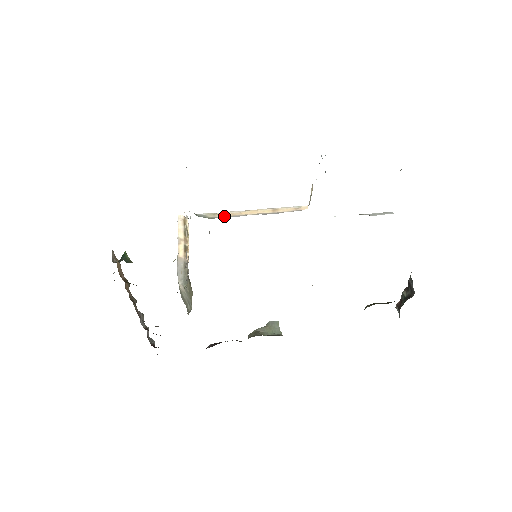
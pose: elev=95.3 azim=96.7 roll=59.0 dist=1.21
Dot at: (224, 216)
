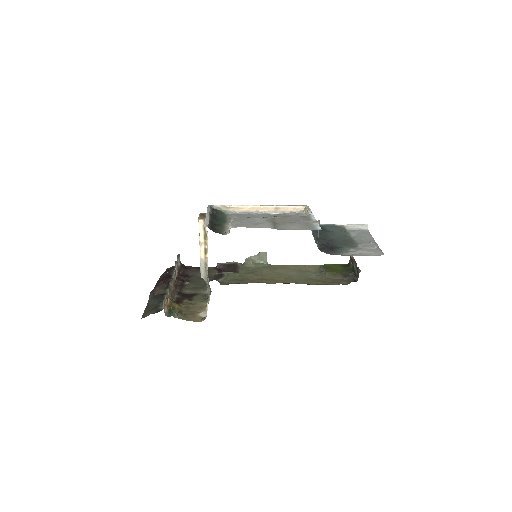
Dot at: (235, 210)
